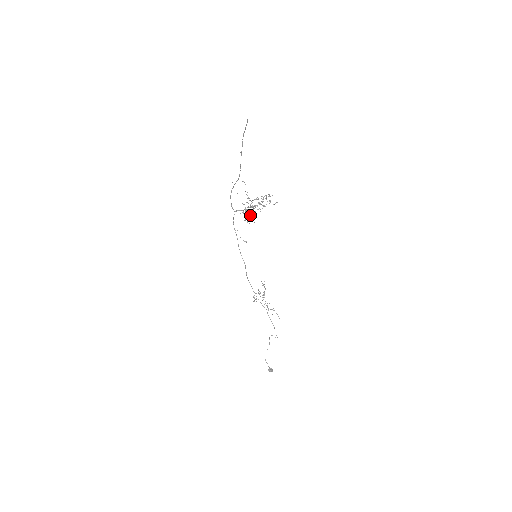
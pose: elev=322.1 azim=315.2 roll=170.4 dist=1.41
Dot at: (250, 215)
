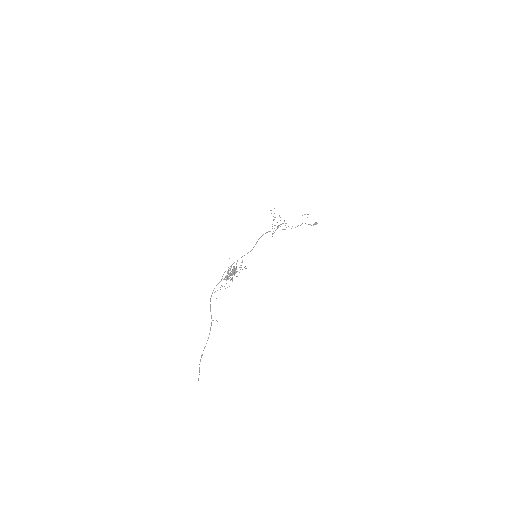
Dot at: occluded
